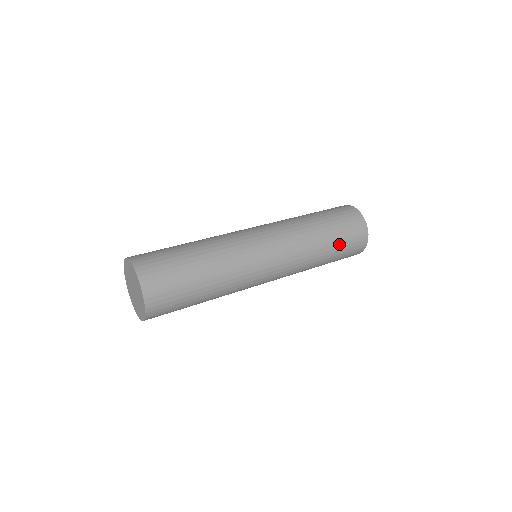
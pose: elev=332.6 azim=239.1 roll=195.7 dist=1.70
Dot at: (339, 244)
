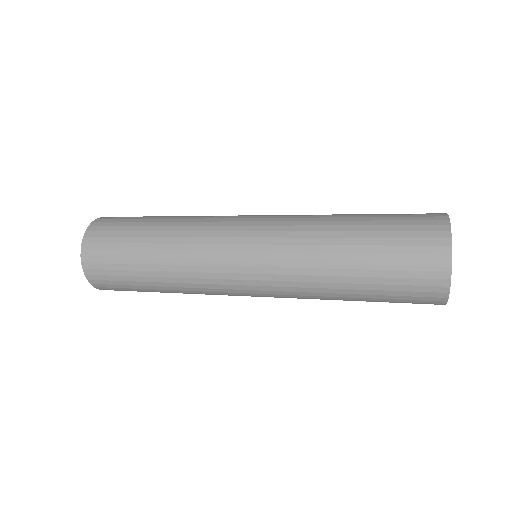
Dot at: (377, 271)
